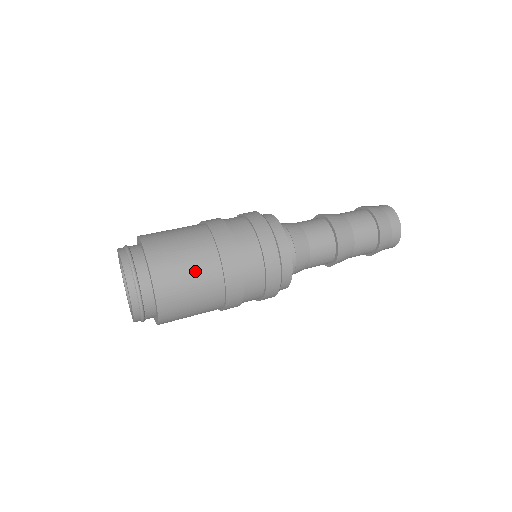
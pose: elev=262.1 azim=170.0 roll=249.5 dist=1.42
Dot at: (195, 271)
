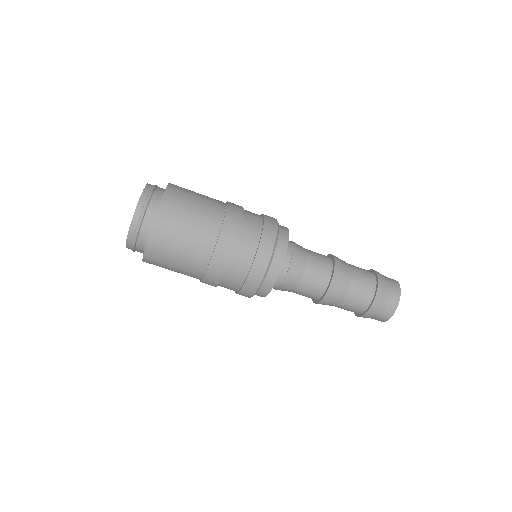
Dot at: (202, 206)
